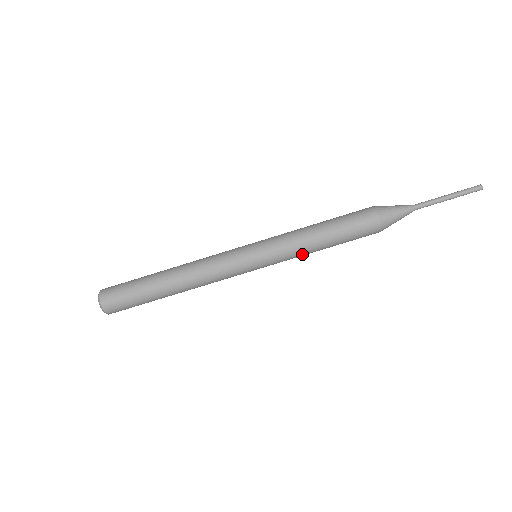
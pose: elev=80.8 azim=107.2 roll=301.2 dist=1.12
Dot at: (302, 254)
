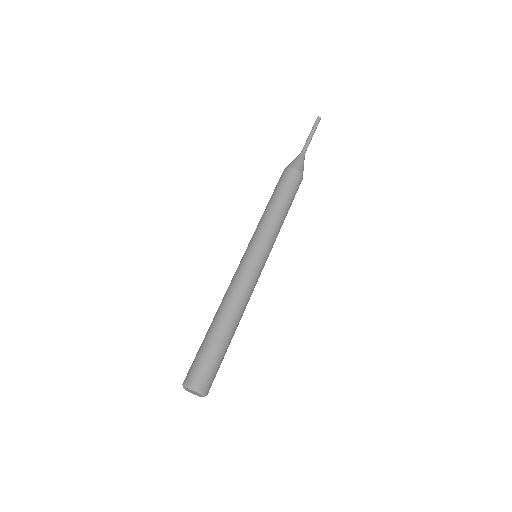
Dot at: (276, 223)
